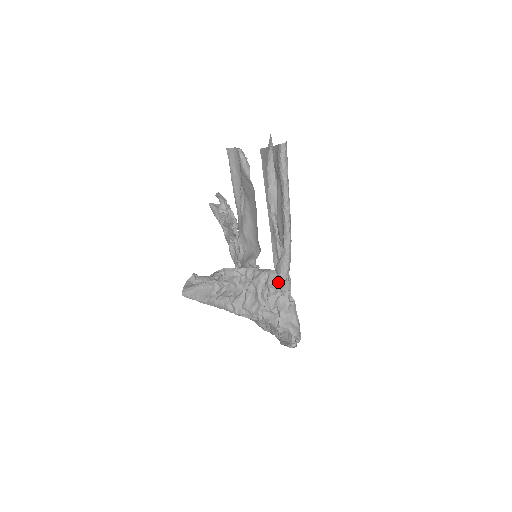
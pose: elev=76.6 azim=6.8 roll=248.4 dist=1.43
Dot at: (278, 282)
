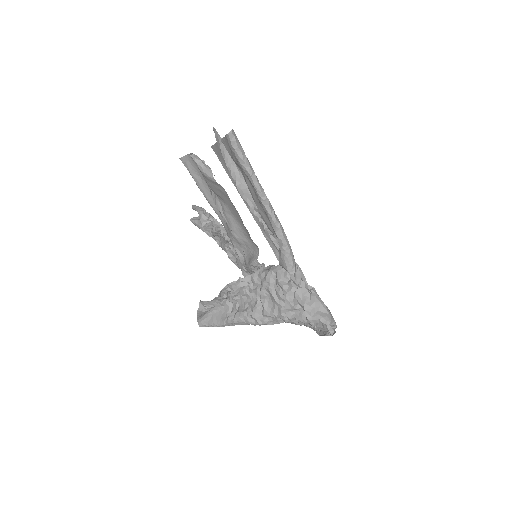
Dot at: (288, 276)
